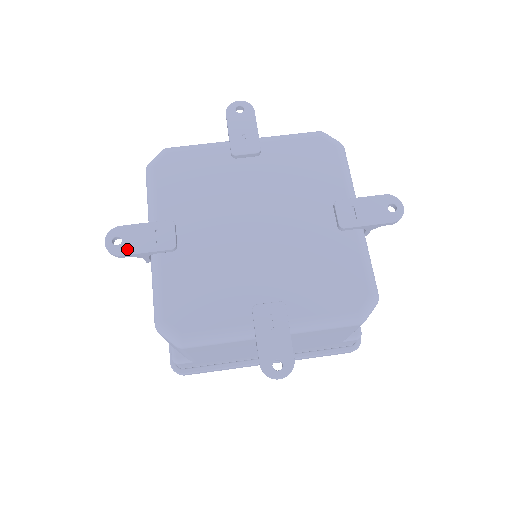
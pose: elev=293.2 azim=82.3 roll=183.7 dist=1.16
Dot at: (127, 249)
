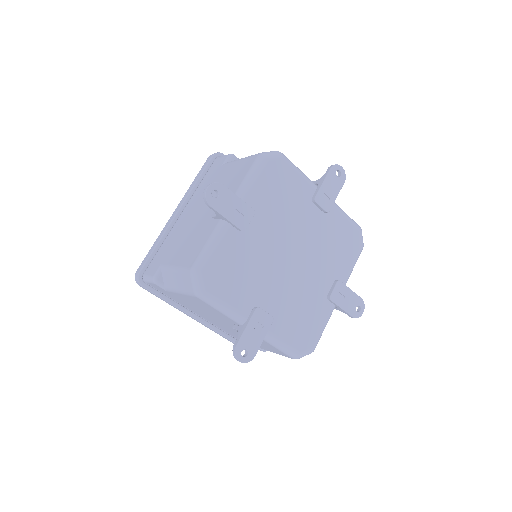
Dot at: (254, 350)
